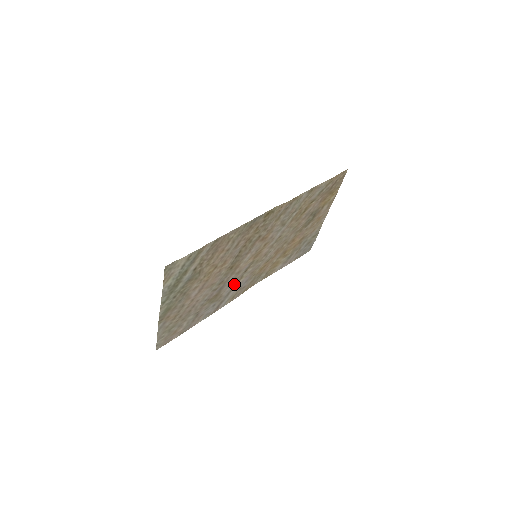
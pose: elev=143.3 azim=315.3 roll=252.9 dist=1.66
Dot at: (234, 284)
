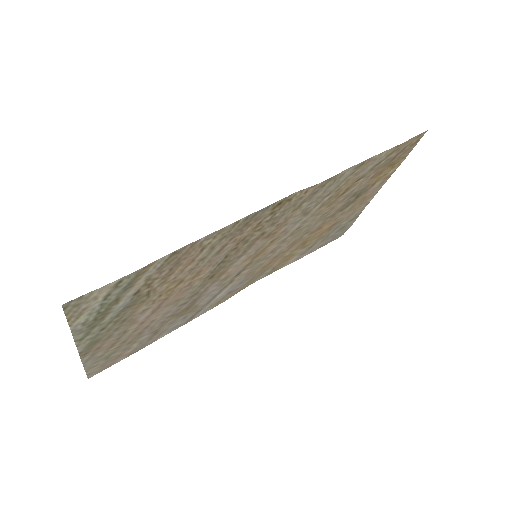
Dot at: (218, 290)
